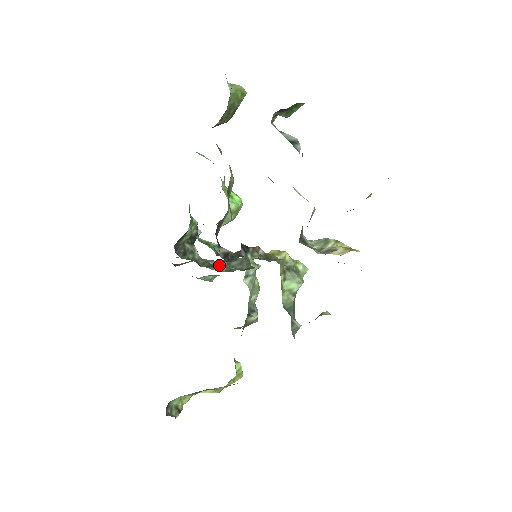
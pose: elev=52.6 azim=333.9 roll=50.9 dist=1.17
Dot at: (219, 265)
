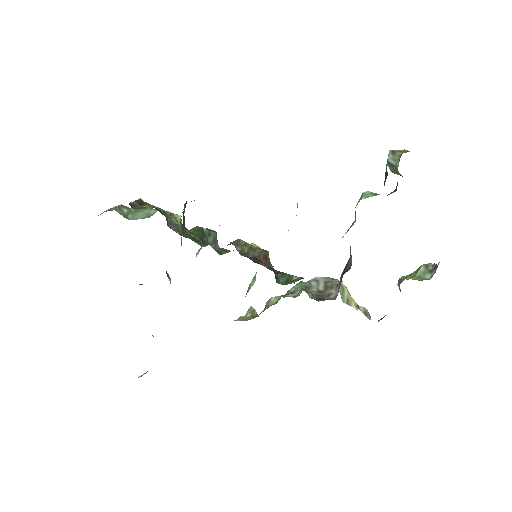
Dot at: (204, 242)
